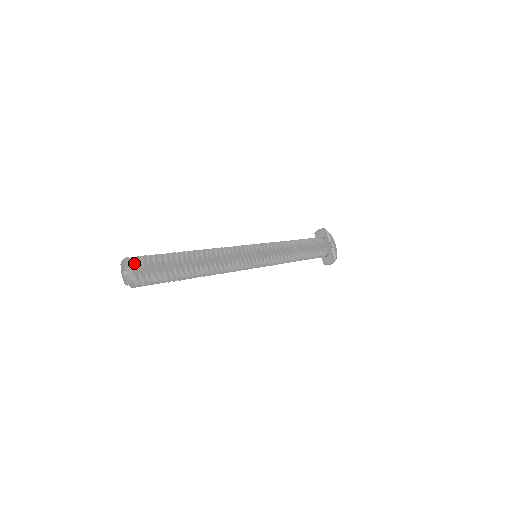
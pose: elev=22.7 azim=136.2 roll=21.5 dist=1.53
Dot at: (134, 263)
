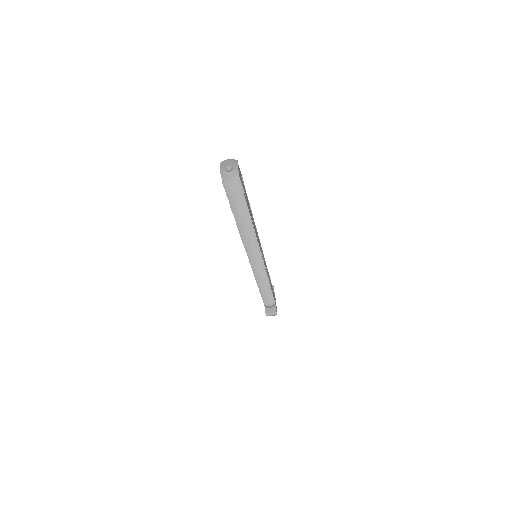
Dot at: (238, 165)
